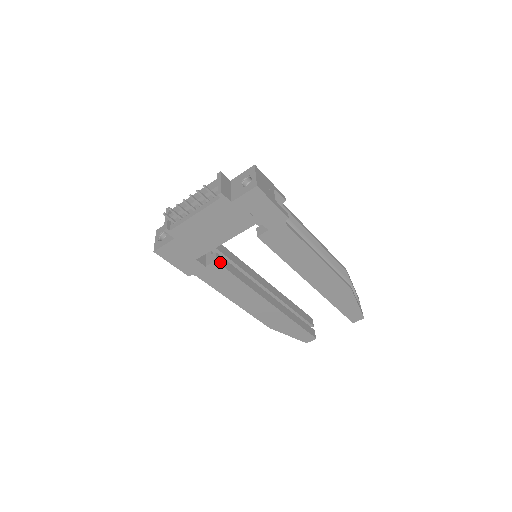
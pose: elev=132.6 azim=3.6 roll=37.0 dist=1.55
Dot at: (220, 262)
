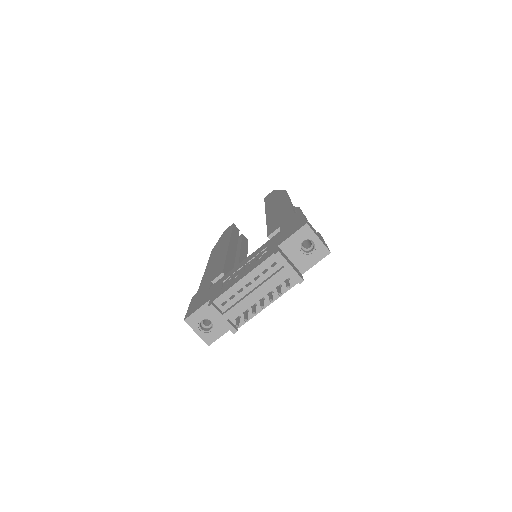
Dot at: occluded
